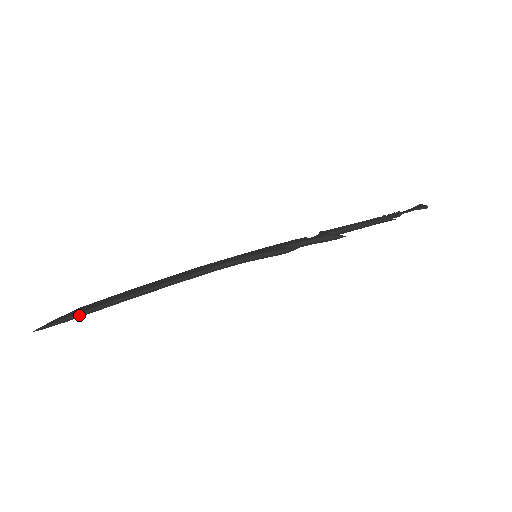
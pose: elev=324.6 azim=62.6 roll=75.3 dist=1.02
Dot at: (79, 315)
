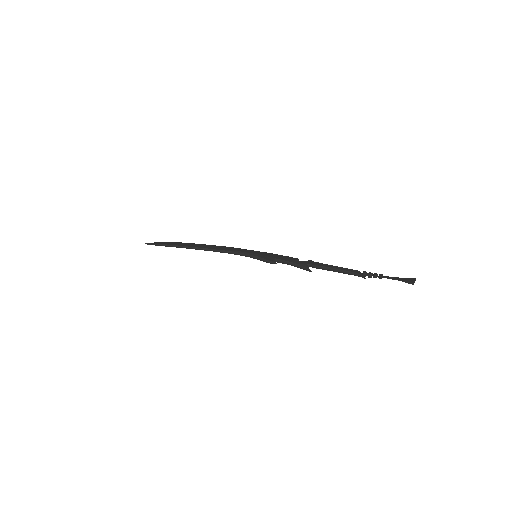
Dot at: (162, 245)
